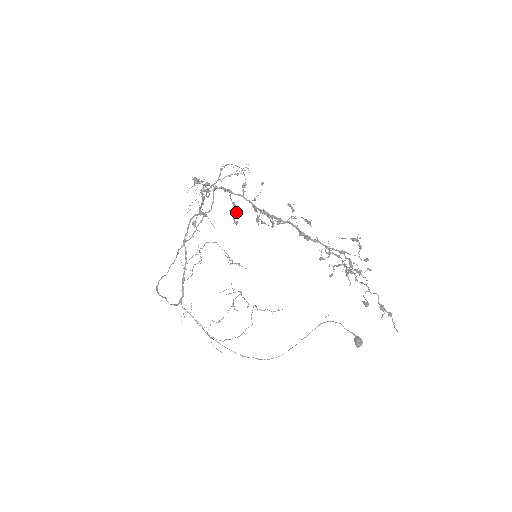
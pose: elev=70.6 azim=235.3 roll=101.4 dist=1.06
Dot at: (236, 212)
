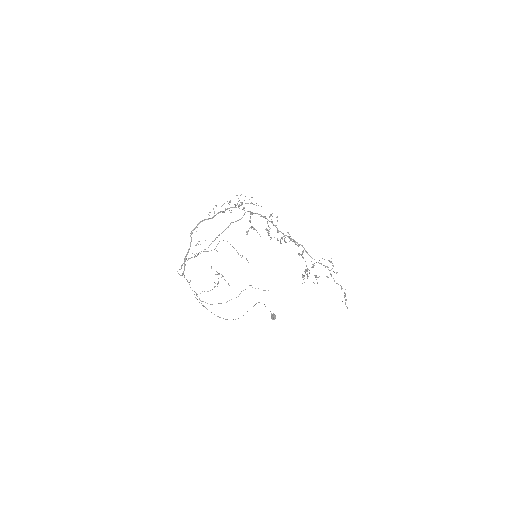
Dot at: (268, 231)
